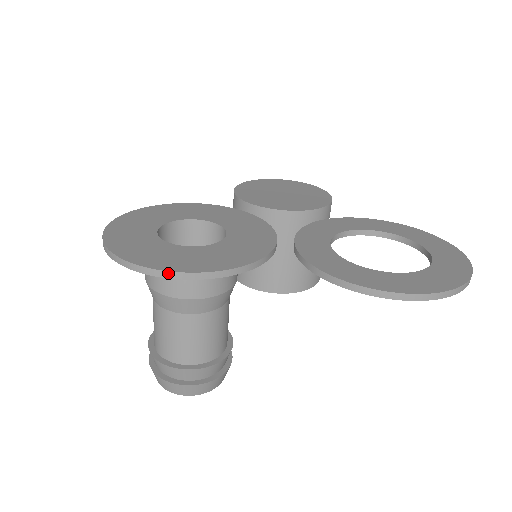
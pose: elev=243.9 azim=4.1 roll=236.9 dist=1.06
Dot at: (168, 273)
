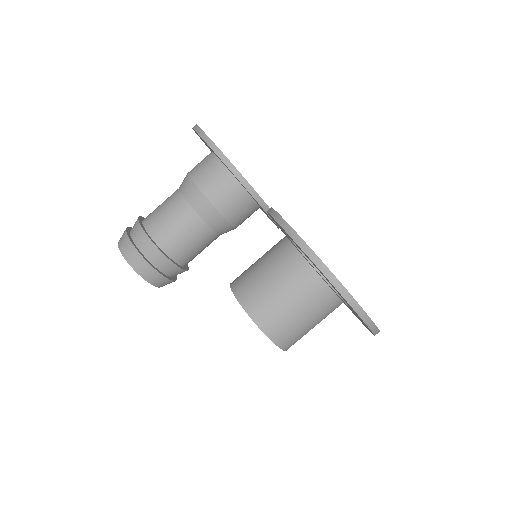
Dot at: (204, 134)
